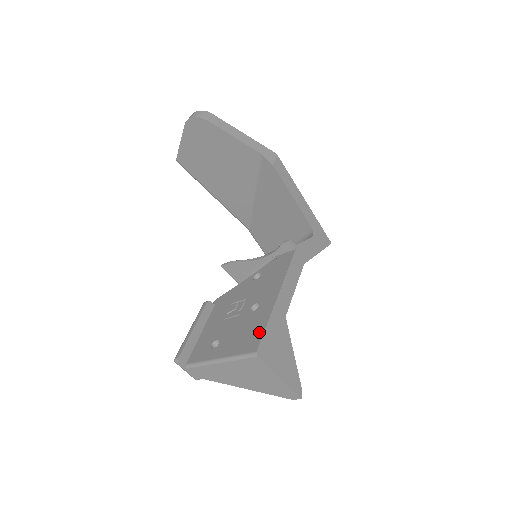
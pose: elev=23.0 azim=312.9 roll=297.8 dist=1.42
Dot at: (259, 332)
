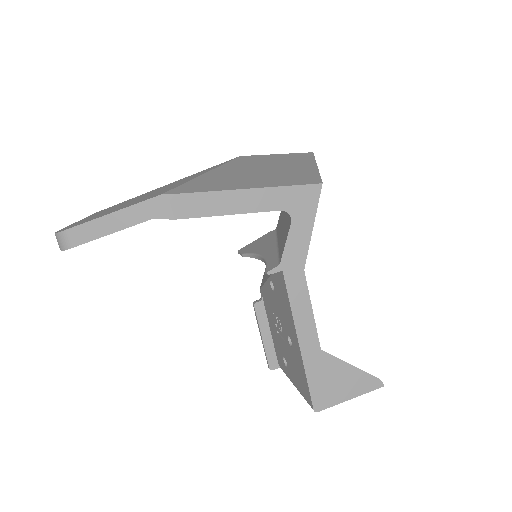
Dot at: (306, 386)
